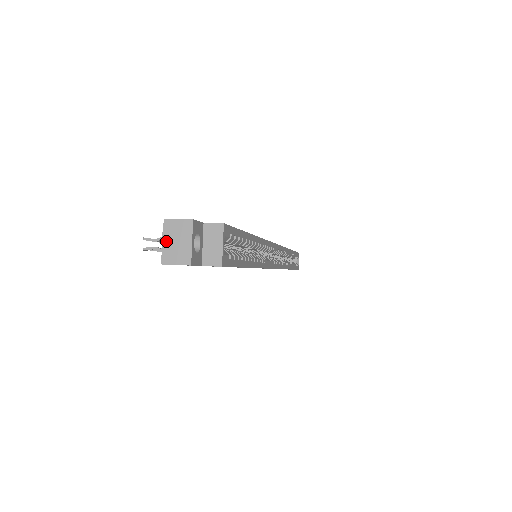
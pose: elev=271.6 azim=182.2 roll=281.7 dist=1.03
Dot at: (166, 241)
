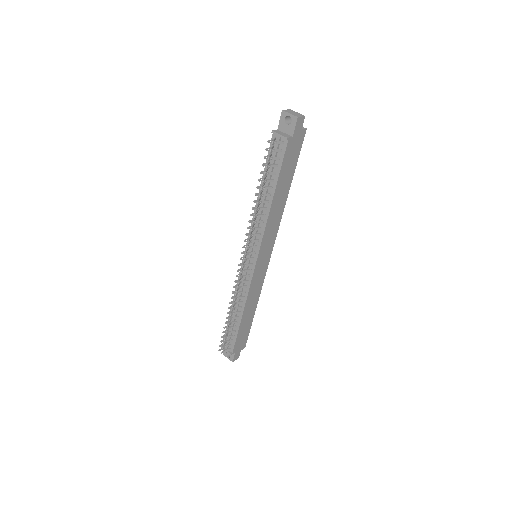
Dot at: (291, 113)
